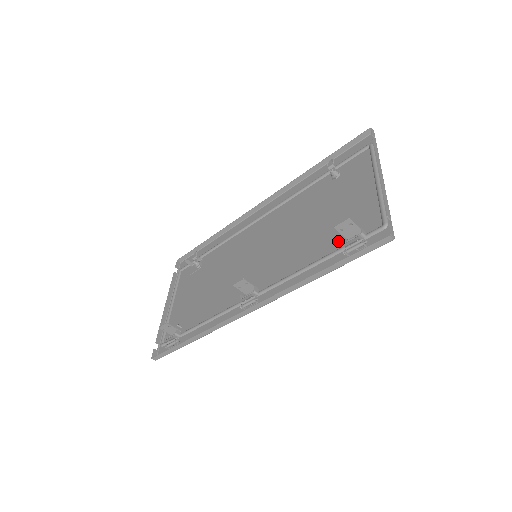
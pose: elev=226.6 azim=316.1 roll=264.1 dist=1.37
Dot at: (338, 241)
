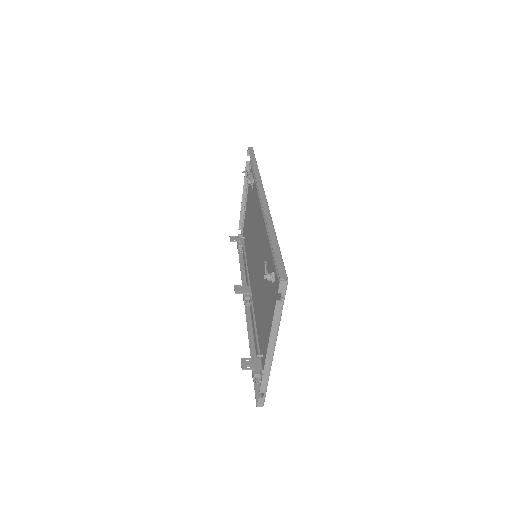
Dot at: (261, 347)
